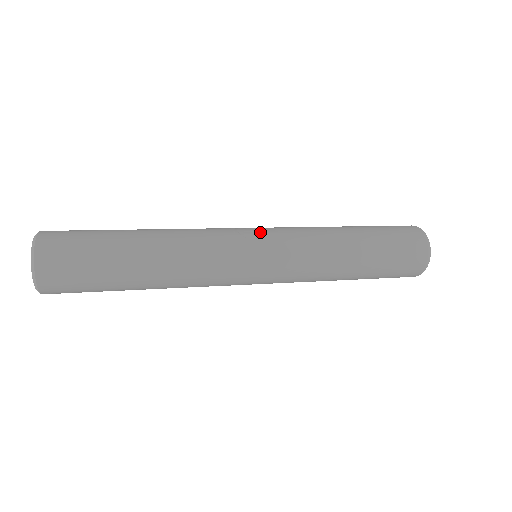
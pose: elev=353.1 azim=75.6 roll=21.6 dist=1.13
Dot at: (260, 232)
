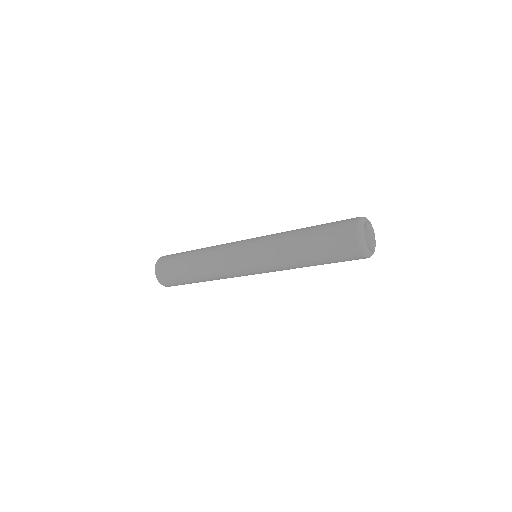
Dot at: (252, 238)
